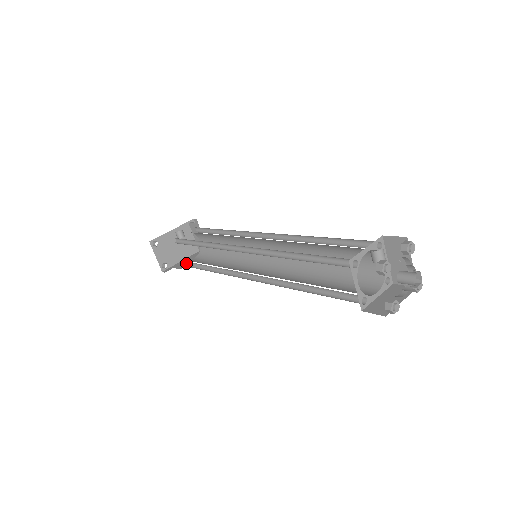
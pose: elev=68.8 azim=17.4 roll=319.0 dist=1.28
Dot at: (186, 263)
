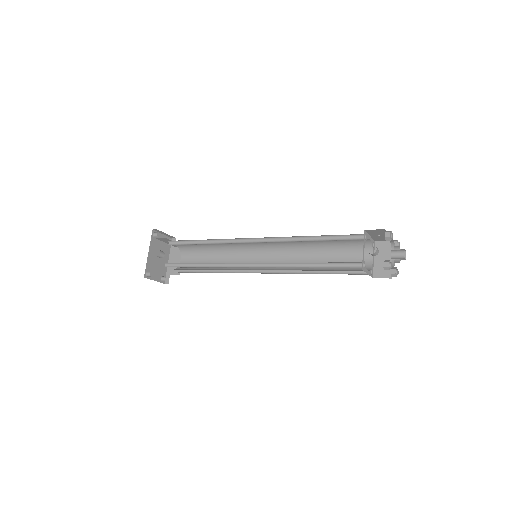
Dot at: occluded
